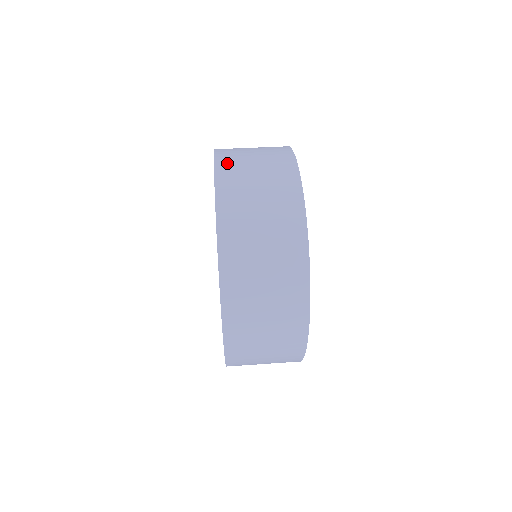
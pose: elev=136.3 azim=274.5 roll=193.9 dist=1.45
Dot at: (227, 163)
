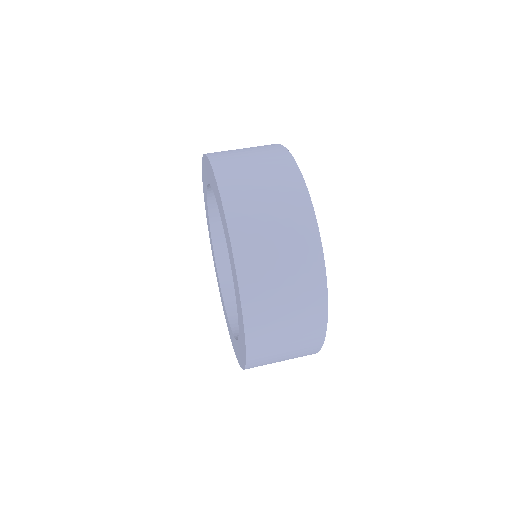
Dot at: occluded
